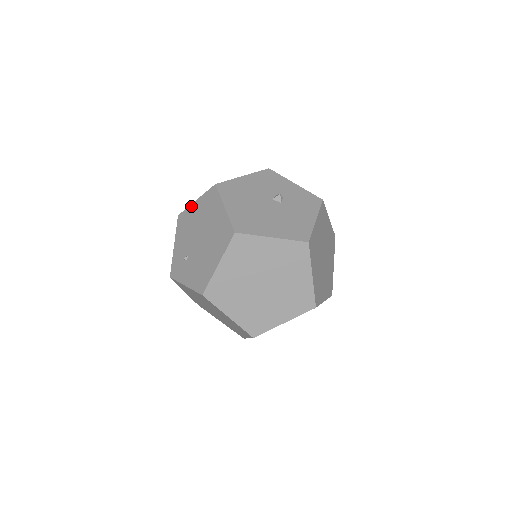
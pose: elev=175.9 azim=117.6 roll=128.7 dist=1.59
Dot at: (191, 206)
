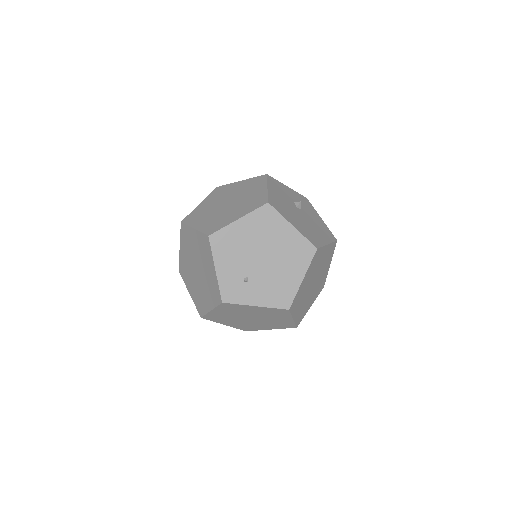
Dot at: (232, 225)
